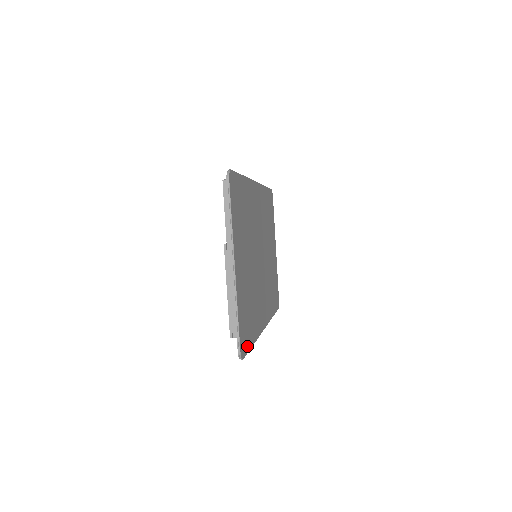
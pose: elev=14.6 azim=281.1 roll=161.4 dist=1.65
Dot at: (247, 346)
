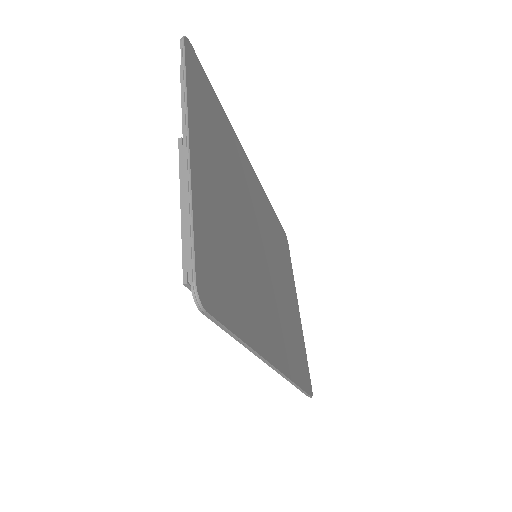
Dot at: (222, 312)
